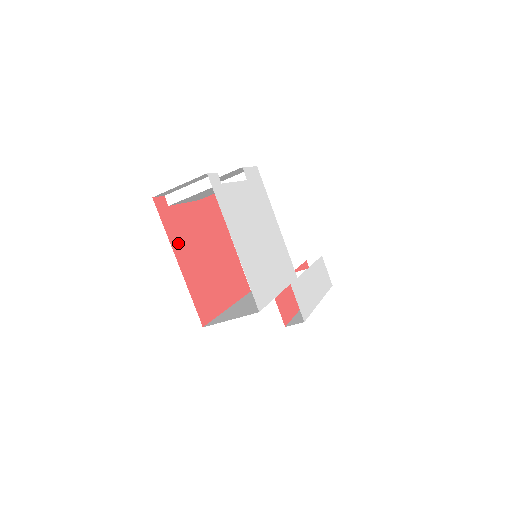
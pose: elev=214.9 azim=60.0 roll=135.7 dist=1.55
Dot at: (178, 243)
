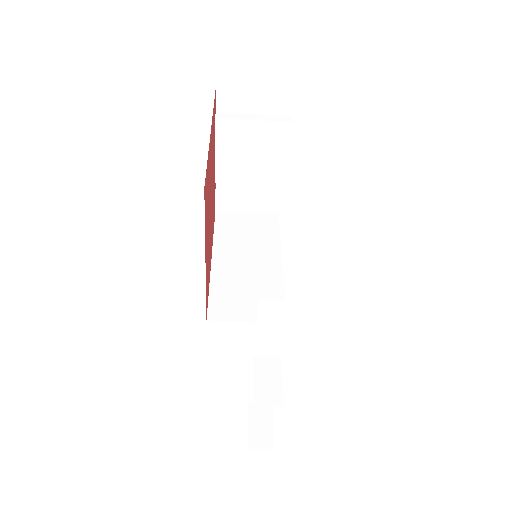
Dot at: (212, 133)
